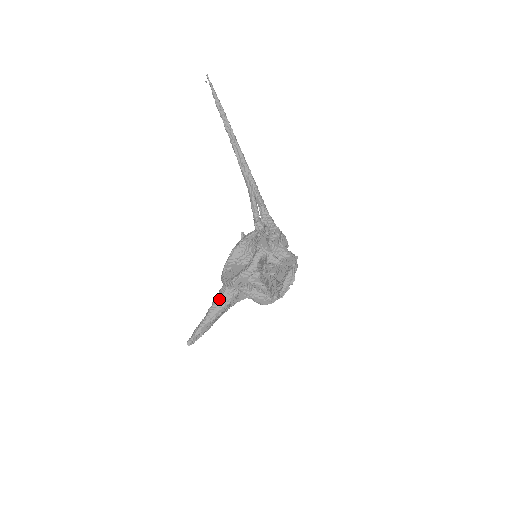
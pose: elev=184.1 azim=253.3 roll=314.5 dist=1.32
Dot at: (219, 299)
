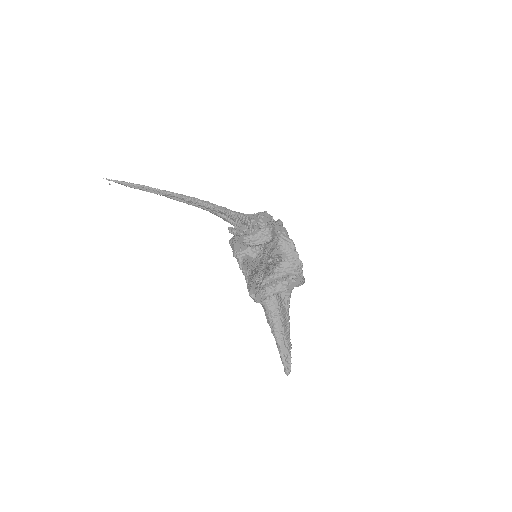
Dot at: (268, 318)
